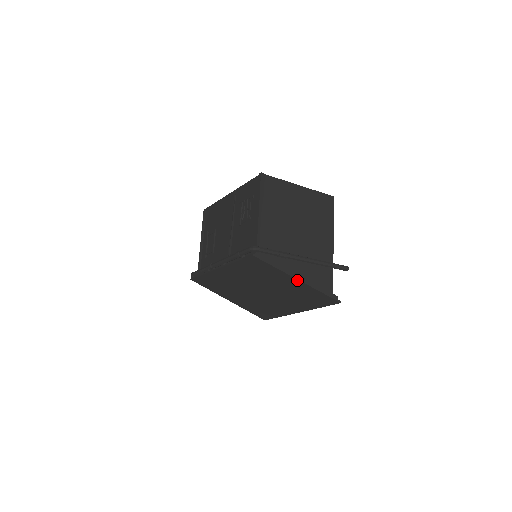
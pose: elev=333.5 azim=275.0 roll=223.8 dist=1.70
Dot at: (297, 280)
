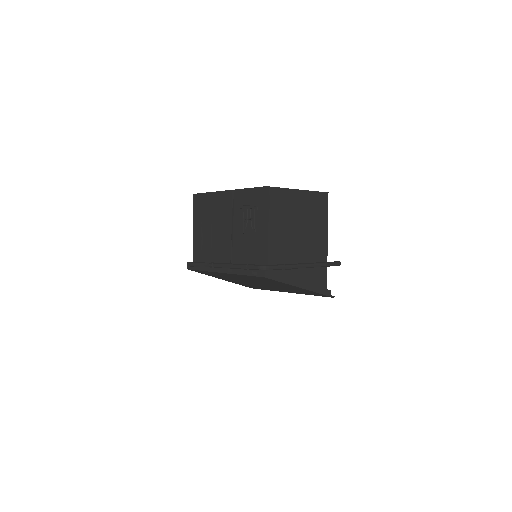
Dot at: (300, 288)
